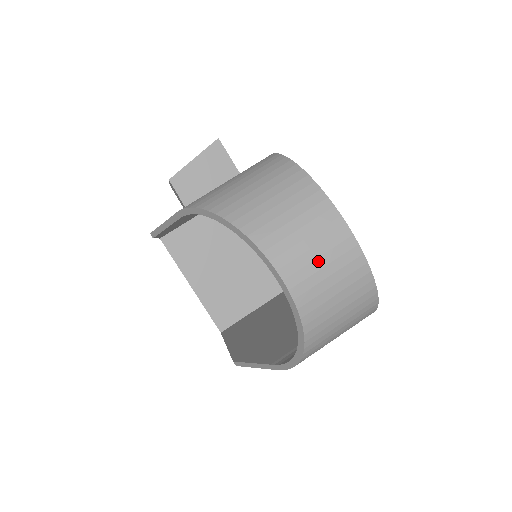
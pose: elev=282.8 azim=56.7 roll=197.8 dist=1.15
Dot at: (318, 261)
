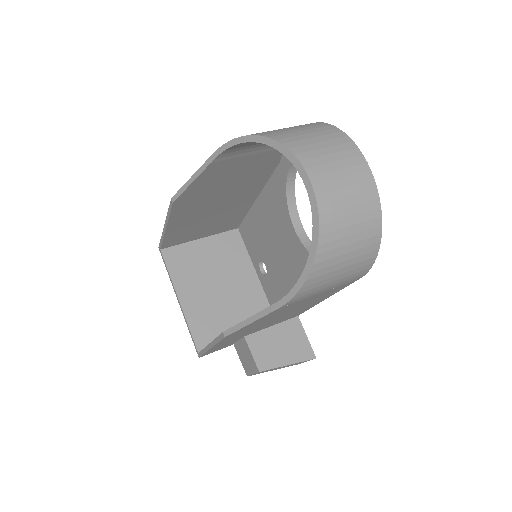
Dot at: (338, 172)
